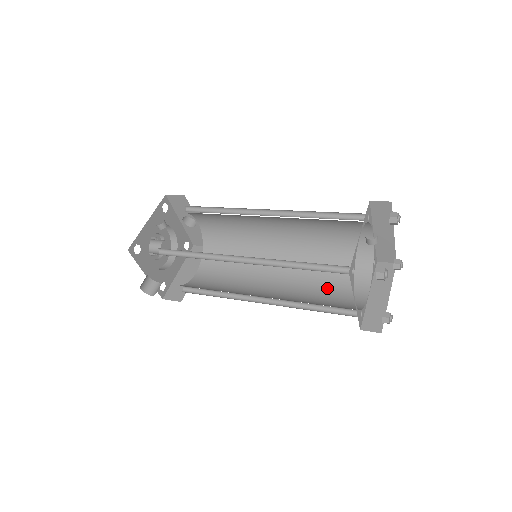
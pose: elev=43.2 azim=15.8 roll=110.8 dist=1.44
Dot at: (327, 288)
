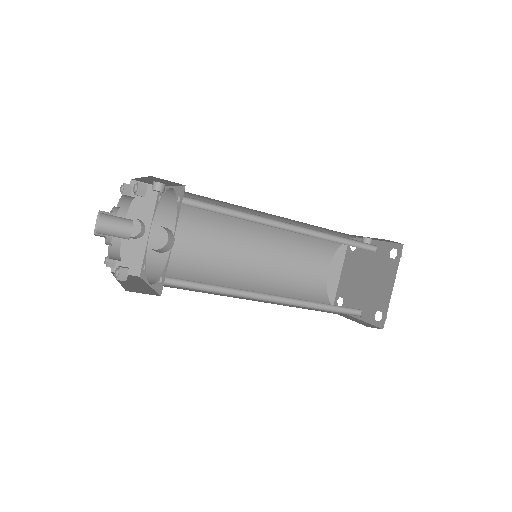
Dot at: (308, 309)
